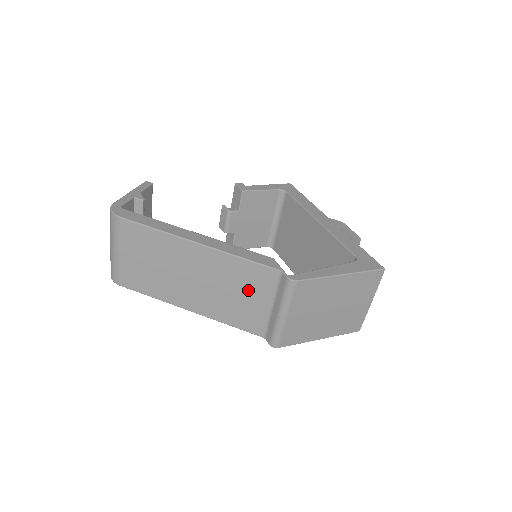
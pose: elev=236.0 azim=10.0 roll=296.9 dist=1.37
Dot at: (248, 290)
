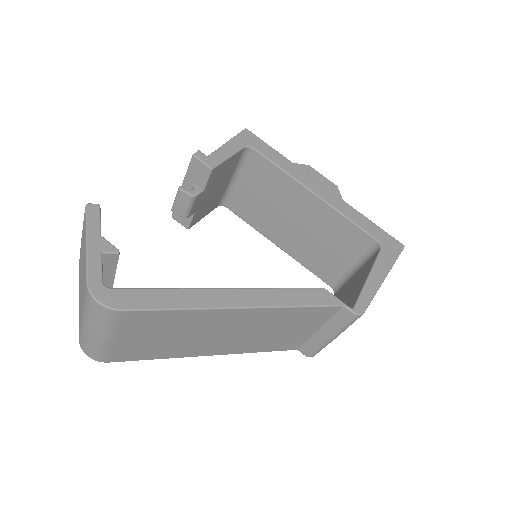
Dot at: (296, 326)
